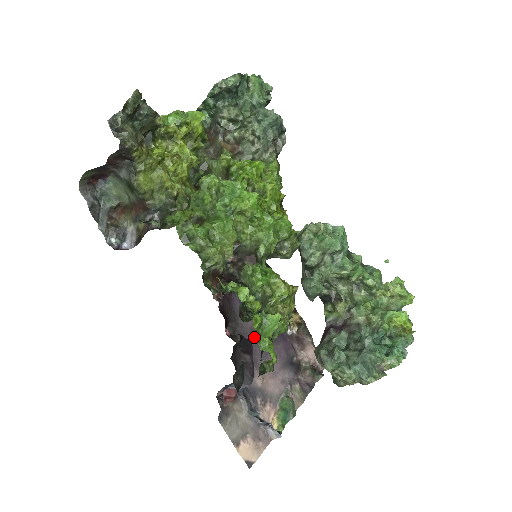
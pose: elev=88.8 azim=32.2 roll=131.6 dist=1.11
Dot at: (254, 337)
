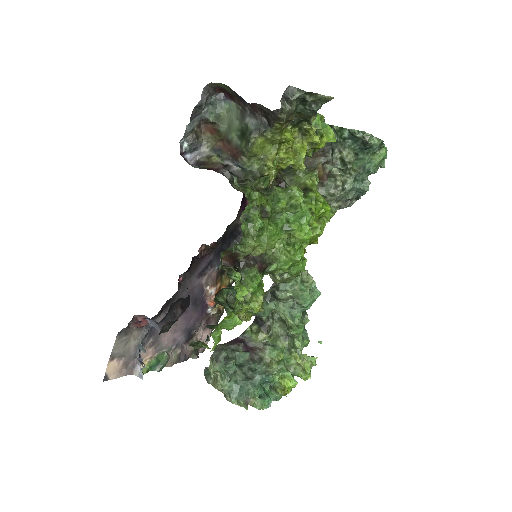
Dot at: occluded
